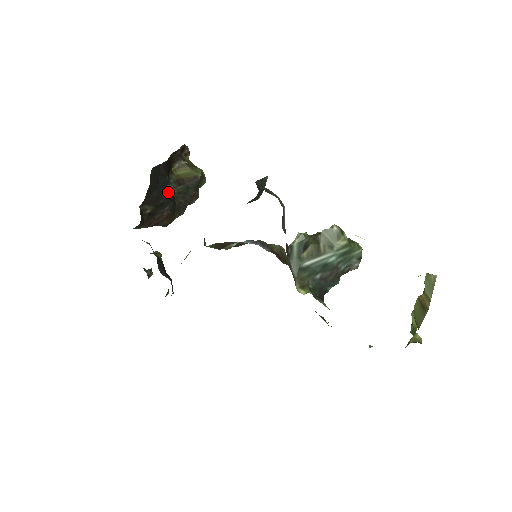
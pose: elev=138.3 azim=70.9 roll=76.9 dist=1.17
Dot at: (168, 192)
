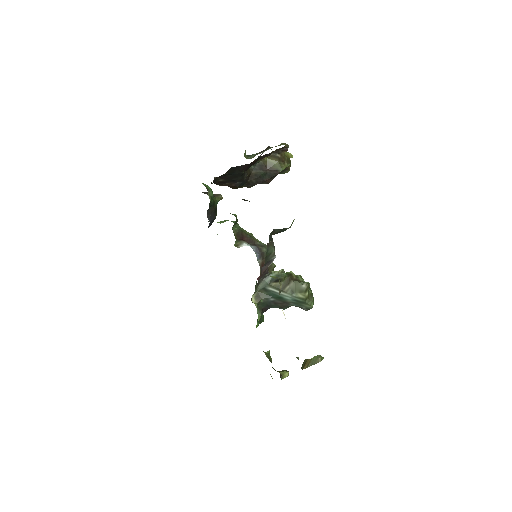
Dot at: (245, 174)
